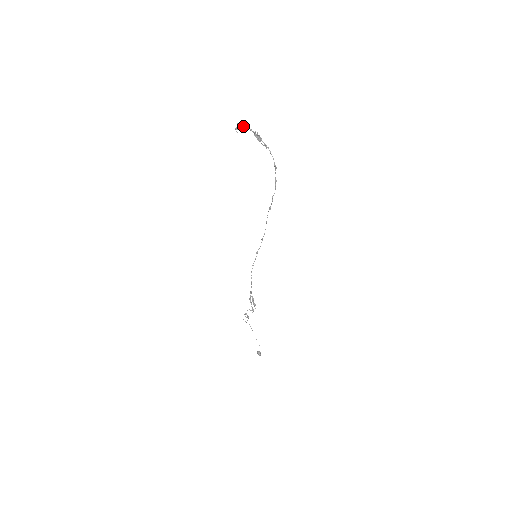
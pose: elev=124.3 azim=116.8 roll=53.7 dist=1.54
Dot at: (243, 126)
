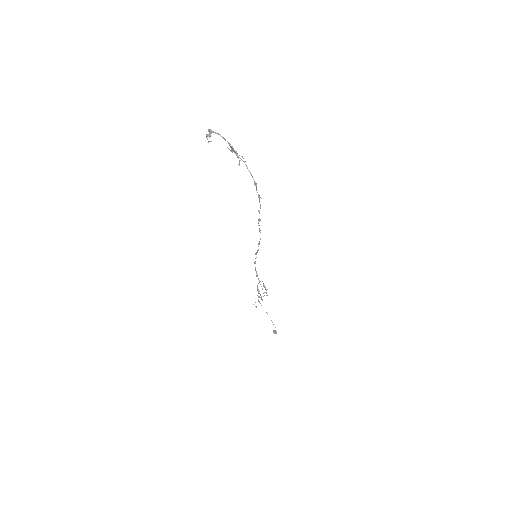
Dot at: (216, 133)
